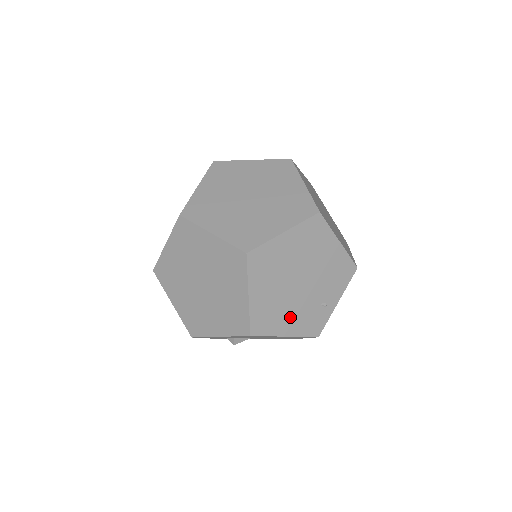
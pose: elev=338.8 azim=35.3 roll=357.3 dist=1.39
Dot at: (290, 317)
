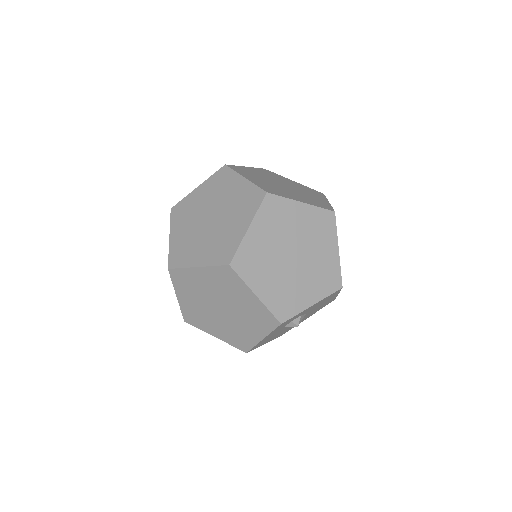
Dot at: occluded
